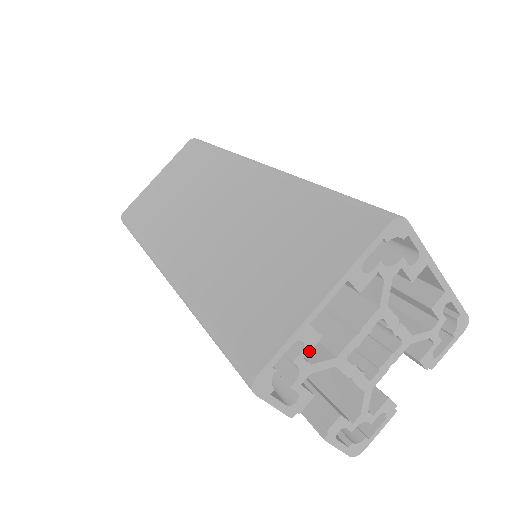
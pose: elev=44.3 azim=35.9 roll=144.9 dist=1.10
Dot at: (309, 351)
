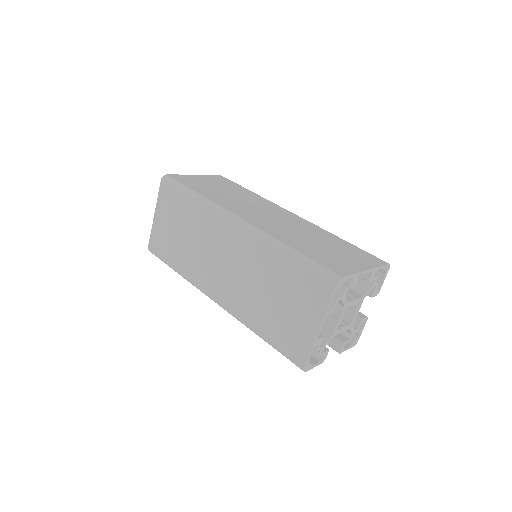
Dot at: occluded
